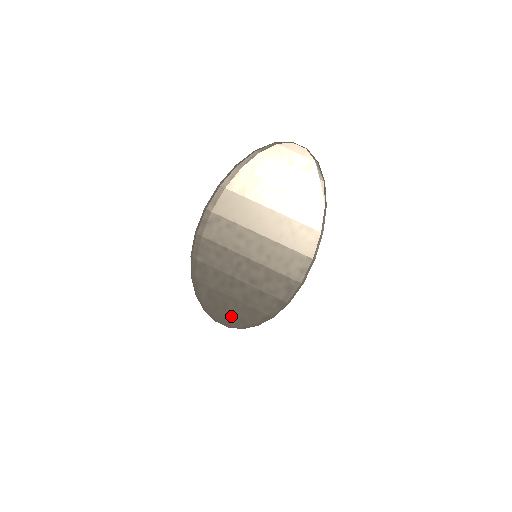
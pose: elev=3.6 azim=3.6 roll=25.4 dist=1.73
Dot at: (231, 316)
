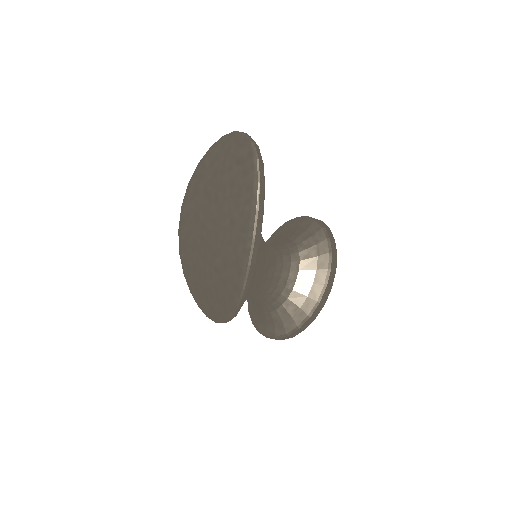
Dot at: (213, 309)
